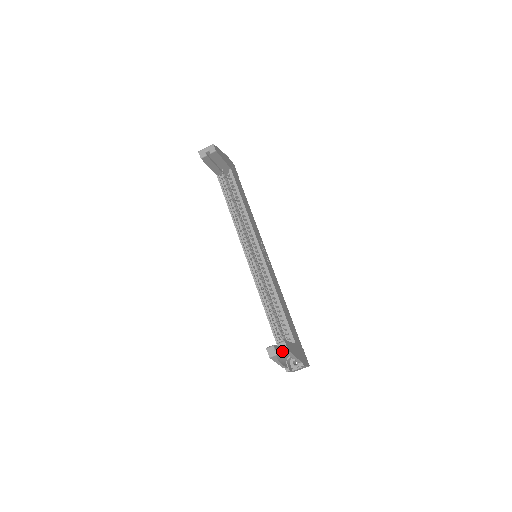
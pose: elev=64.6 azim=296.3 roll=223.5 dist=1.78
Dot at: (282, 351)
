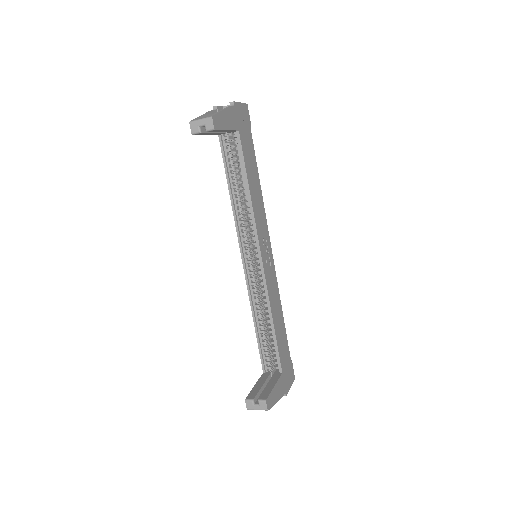
Dot at: (261, 409)
